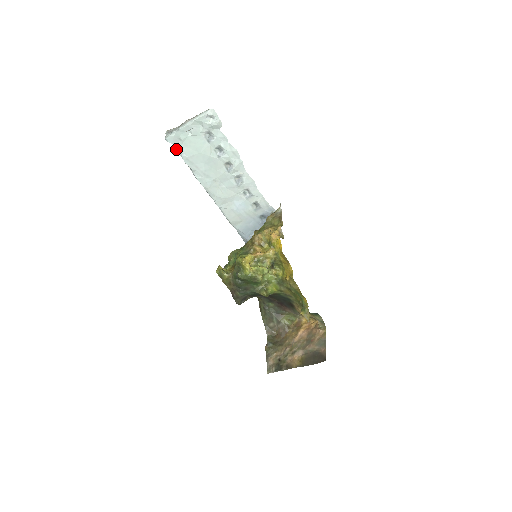
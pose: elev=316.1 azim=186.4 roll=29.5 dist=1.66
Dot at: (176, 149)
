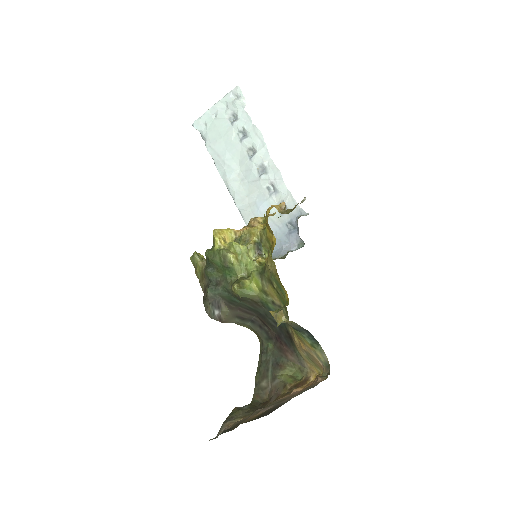
Dot at: (203, 139)
